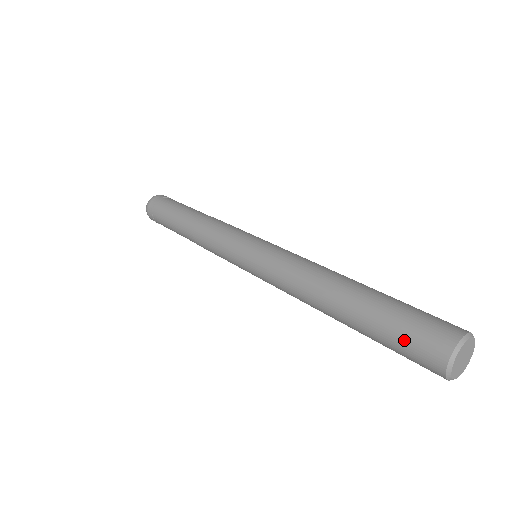
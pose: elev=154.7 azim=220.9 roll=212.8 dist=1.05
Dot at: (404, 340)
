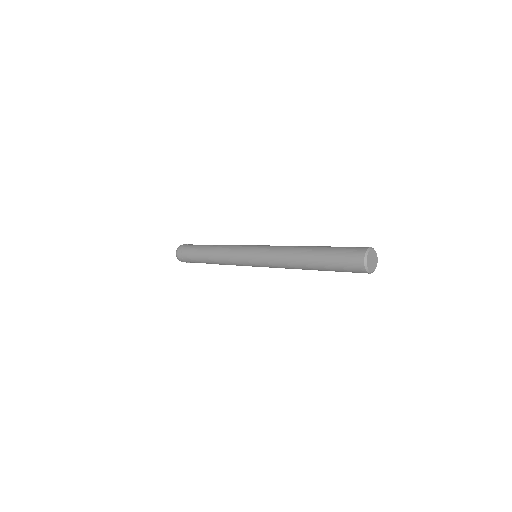
Dot at: (347, 248)
